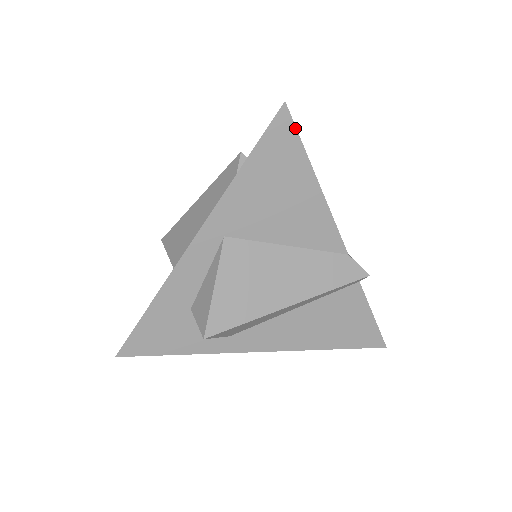
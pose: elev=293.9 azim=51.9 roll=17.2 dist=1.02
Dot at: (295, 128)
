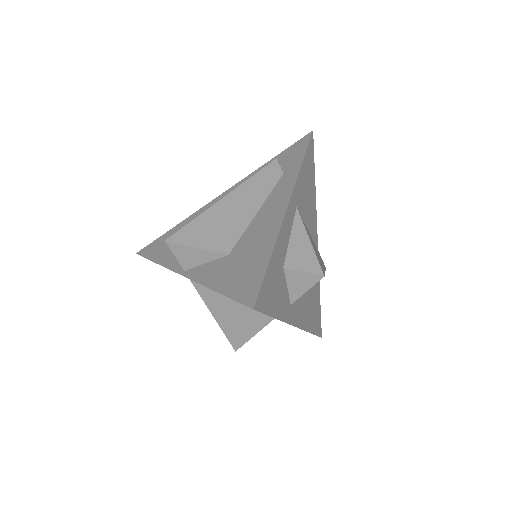
Dot at: occluded
